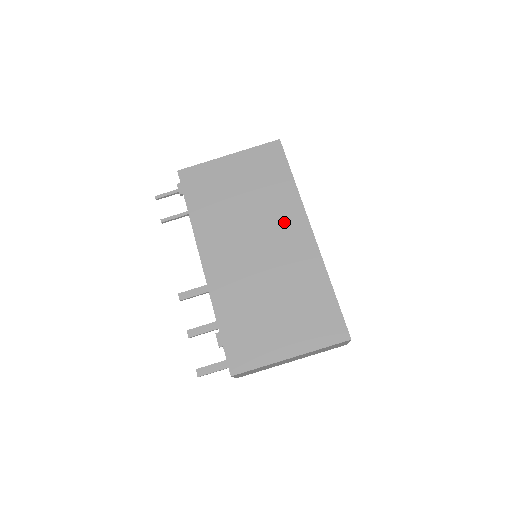
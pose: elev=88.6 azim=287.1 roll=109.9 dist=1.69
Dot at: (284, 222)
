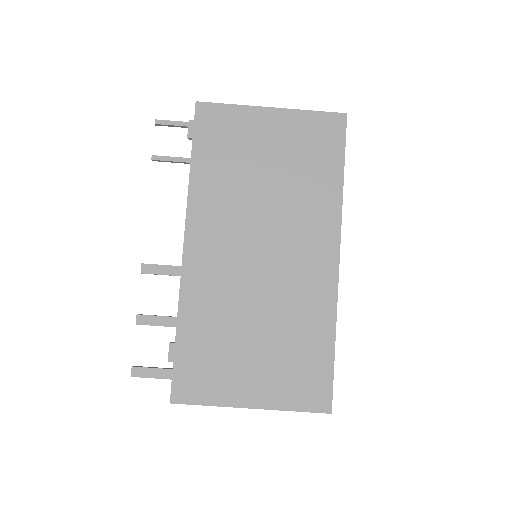
Dot at: (309, 232)
